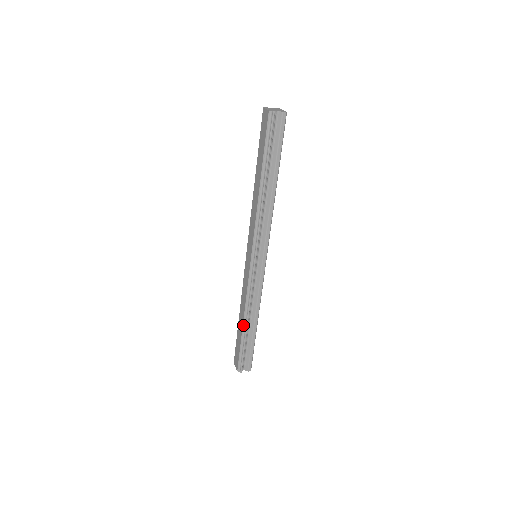
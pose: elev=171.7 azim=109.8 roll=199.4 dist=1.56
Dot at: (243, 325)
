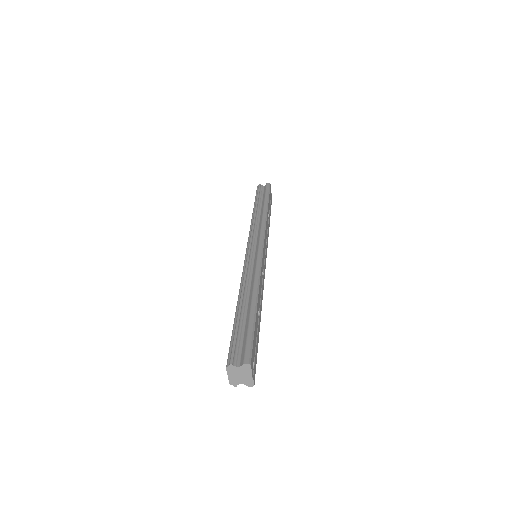
Dot at: (237, 304)
